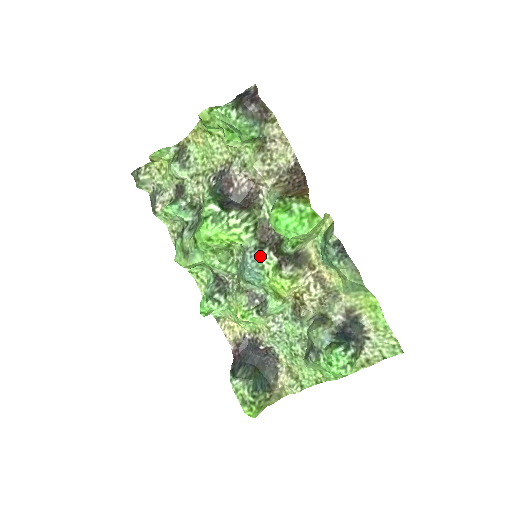
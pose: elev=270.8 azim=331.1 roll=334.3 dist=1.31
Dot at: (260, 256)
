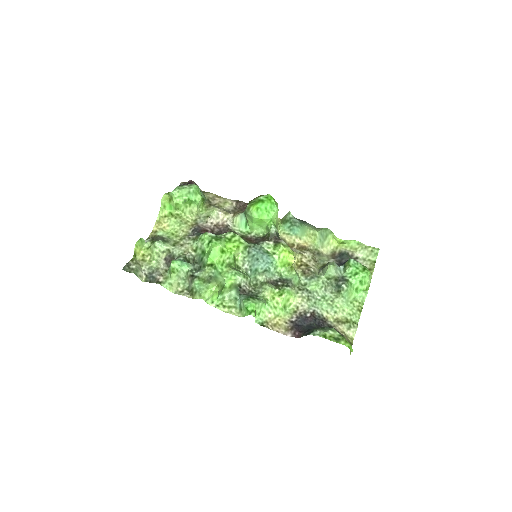
Dot at: (261, 246)
